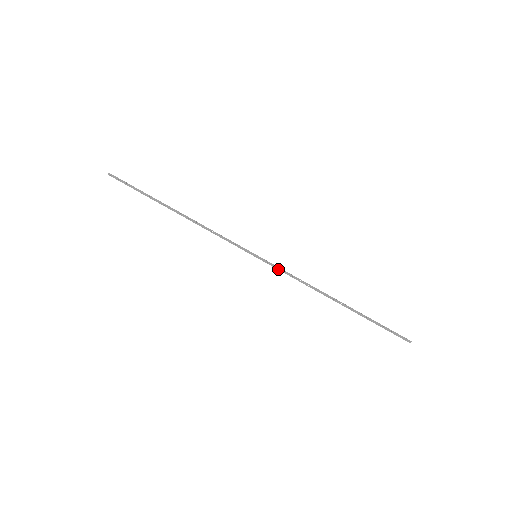
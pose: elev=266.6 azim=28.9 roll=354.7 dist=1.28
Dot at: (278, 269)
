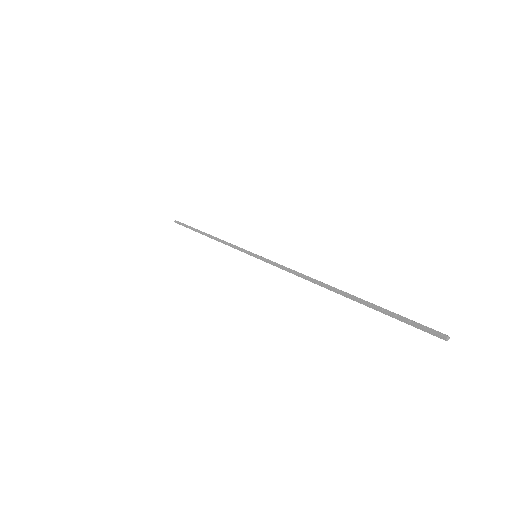
Dot at: (273, 263)
